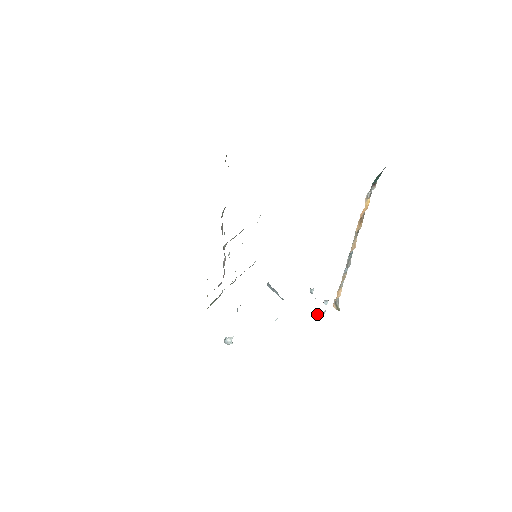
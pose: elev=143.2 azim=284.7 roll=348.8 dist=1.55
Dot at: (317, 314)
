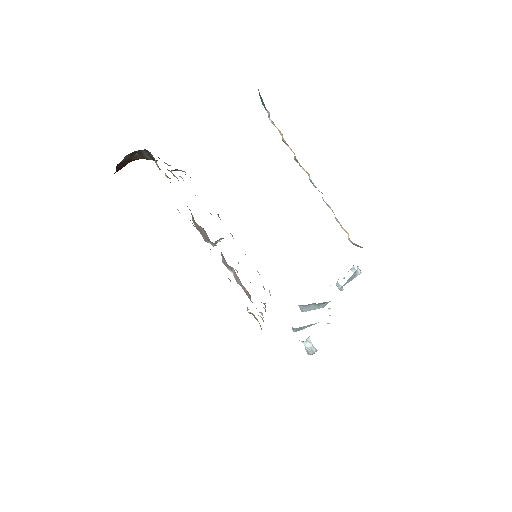
Dot at: (355, 274)
